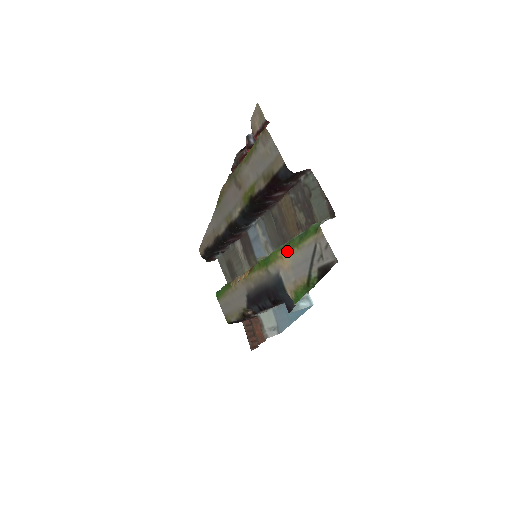
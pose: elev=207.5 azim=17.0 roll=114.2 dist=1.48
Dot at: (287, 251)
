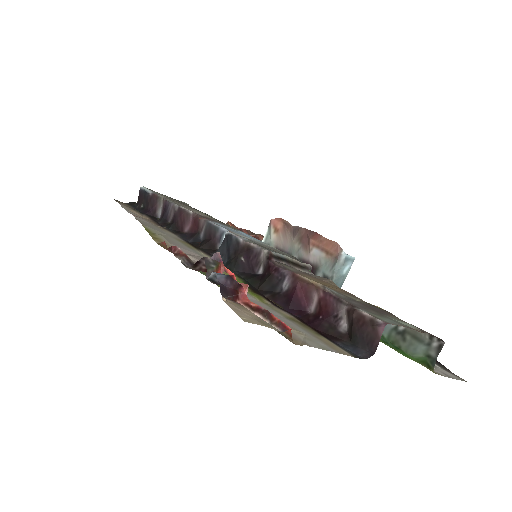
Dot at: occluded
